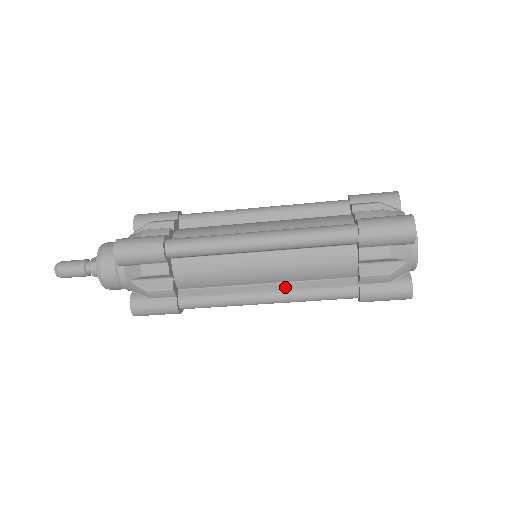
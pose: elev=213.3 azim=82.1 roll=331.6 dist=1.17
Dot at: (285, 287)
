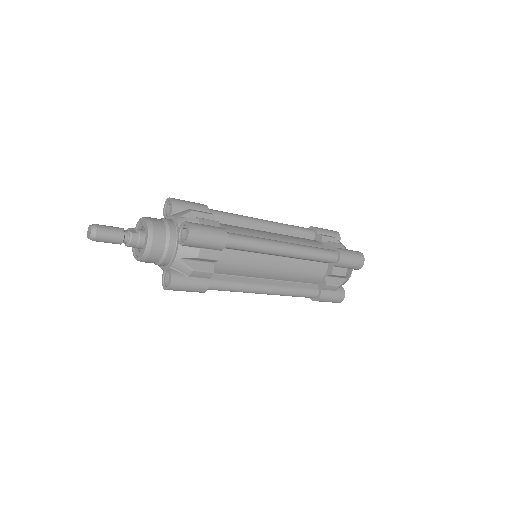
Dot at: (279, 284)
